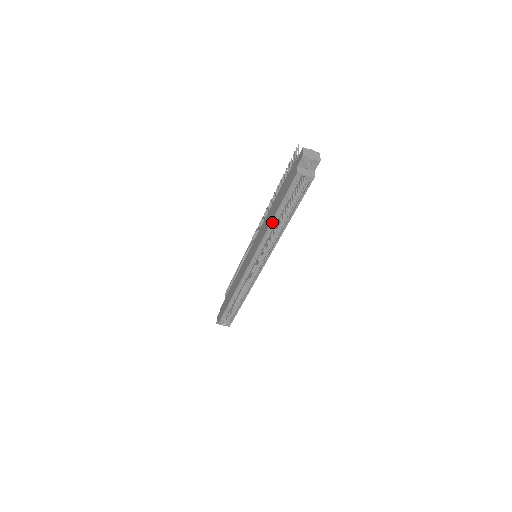
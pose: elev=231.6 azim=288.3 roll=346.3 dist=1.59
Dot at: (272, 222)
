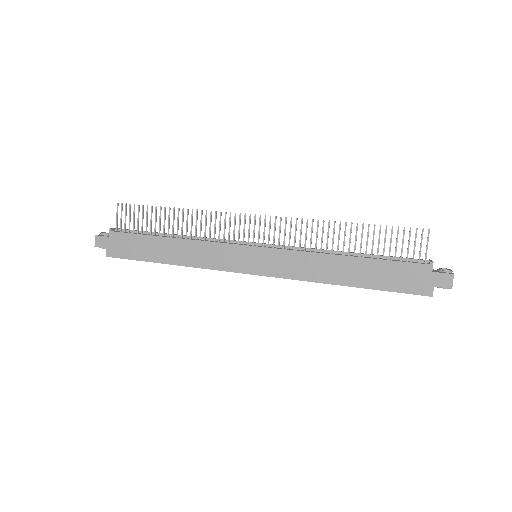
Dot at: (342, 285)
